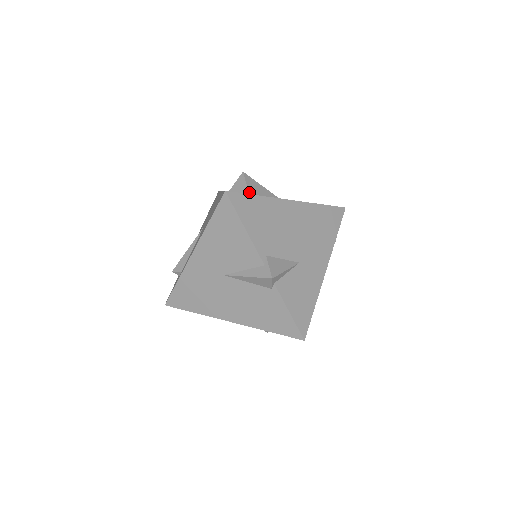
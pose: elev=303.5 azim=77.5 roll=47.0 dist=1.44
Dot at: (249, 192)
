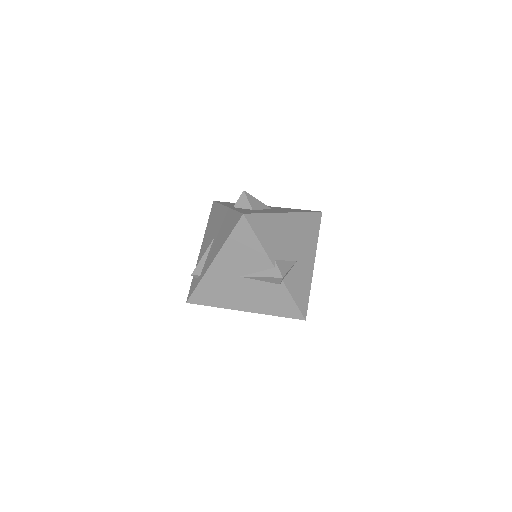
Dot at: (252, 208)
